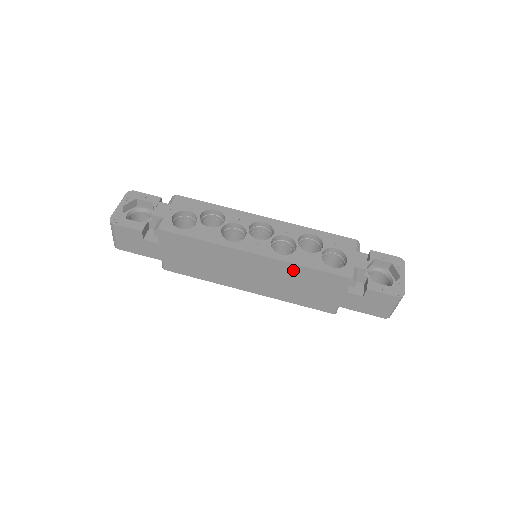
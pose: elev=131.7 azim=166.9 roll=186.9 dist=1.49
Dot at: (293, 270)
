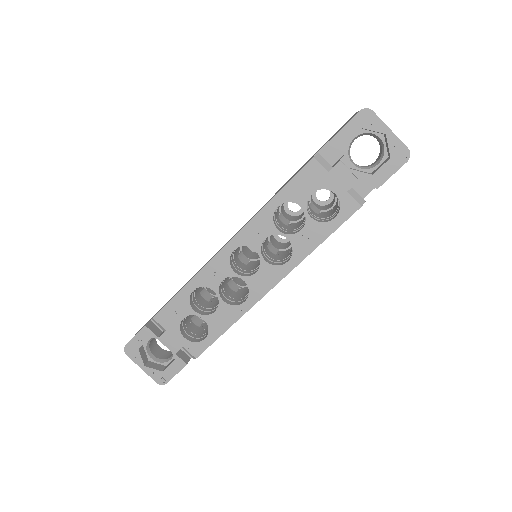
Dot at: occluded
